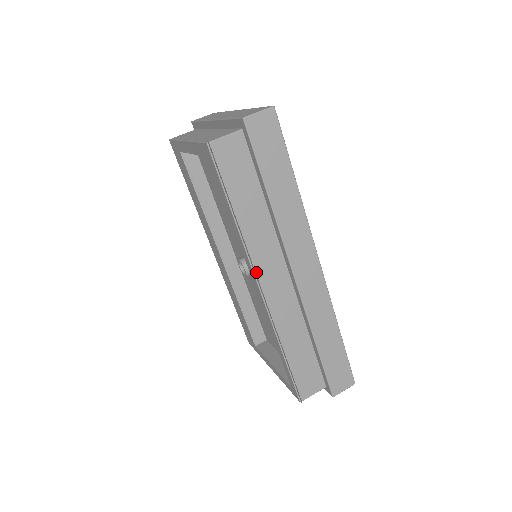
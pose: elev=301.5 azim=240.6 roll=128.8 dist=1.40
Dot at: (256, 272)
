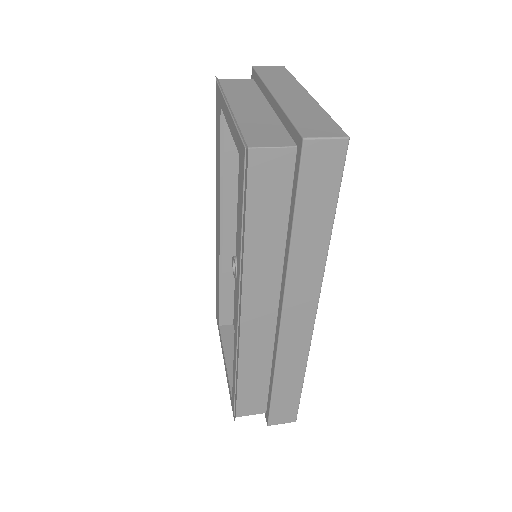
Dot at: (242, 298)
